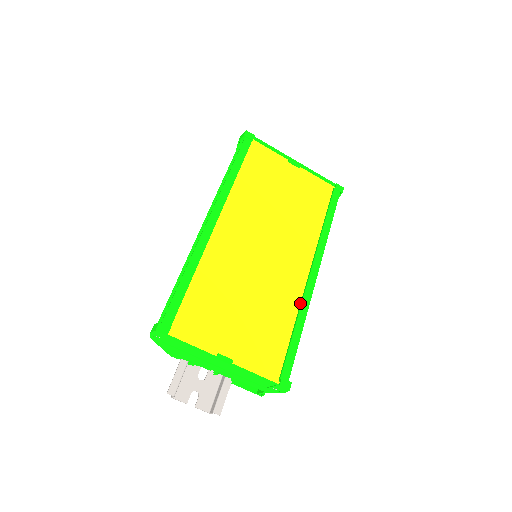
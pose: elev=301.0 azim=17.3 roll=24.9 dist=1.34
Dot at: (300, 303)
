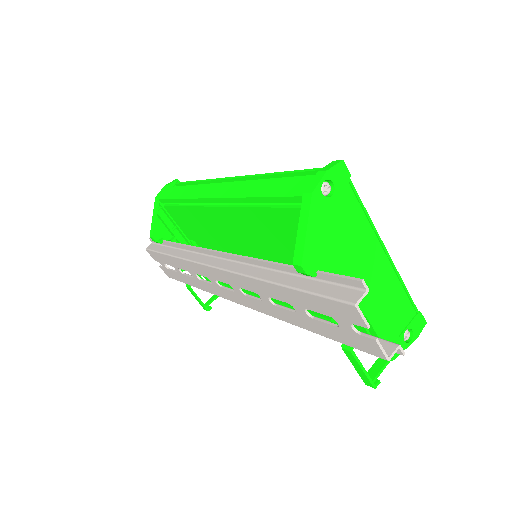
Dot at: occluded
